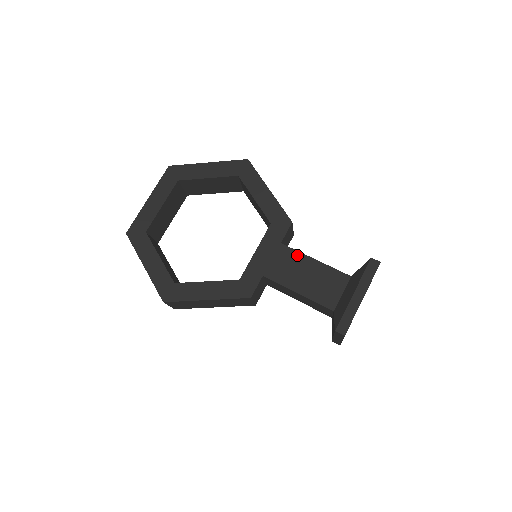
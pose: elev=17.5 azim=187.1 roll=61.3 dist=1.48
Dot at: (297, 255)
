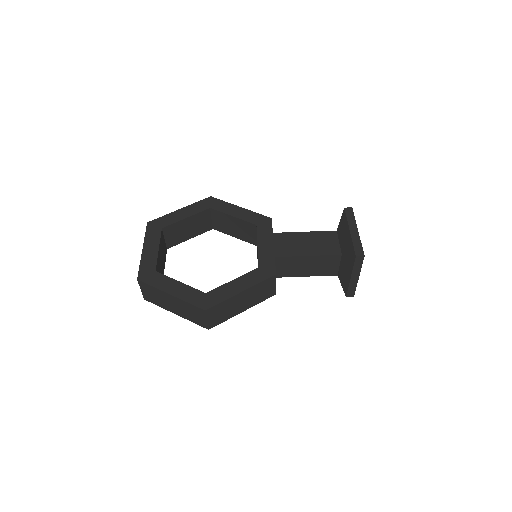
Dot at: (290, 235)
